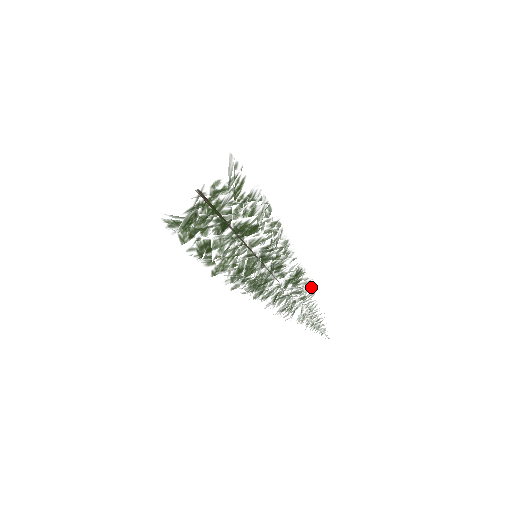
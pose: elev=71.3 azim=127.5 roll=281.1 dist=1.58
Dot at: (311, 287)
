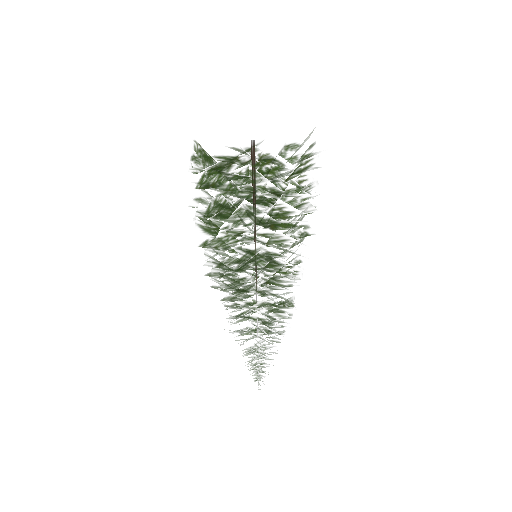
Dot at: (286, 326)
